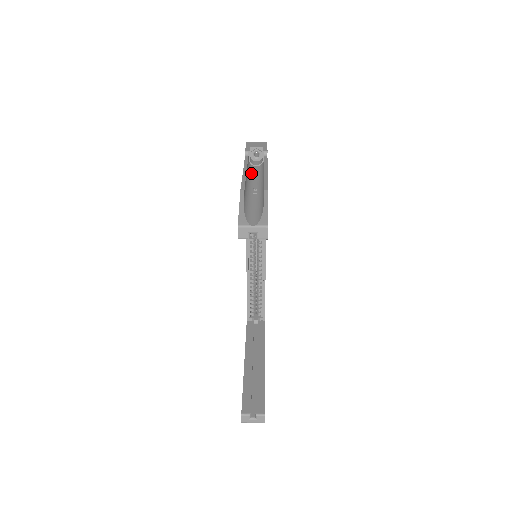
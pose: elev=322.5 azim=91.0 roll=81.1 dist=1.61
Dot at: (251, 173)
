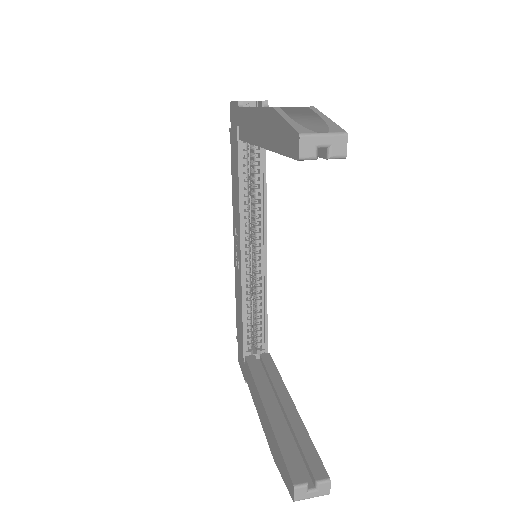
Dot at: occluded
